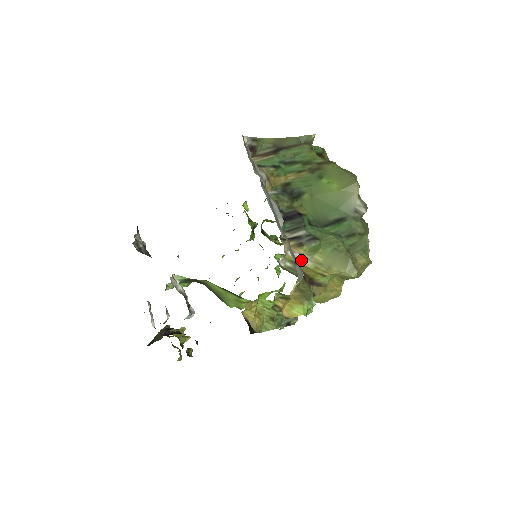
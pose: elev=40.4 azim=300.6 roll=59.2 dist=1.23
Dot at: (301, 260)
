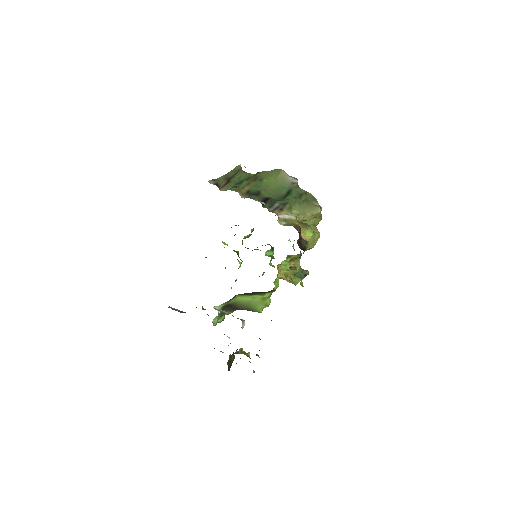
Dot at: (288, 217)
